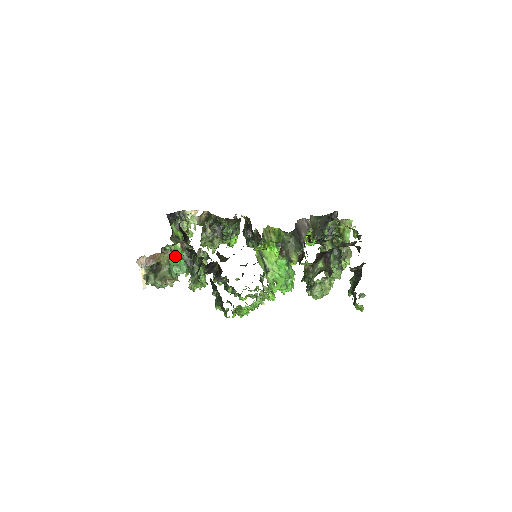
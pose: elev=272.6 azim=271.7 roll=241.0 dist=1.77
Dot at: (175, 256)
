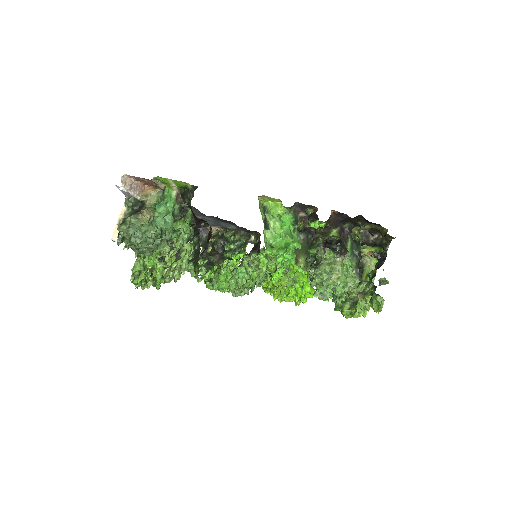
Dot at: (165, 200)
